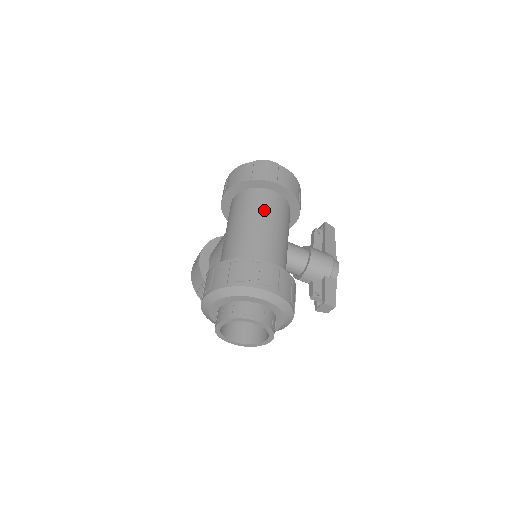
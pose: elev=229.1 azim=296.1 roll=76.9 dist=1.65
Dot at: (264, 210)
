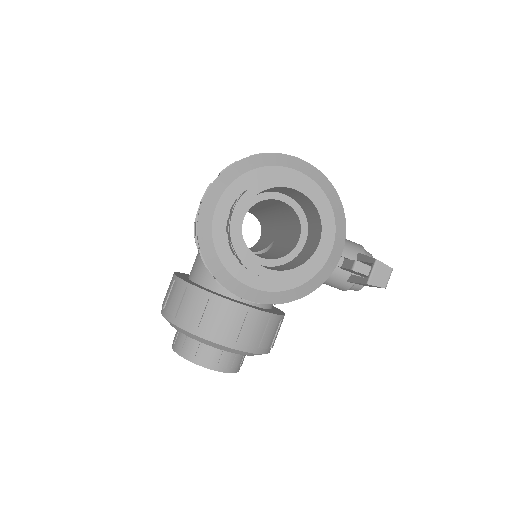
Dot at: occluded
